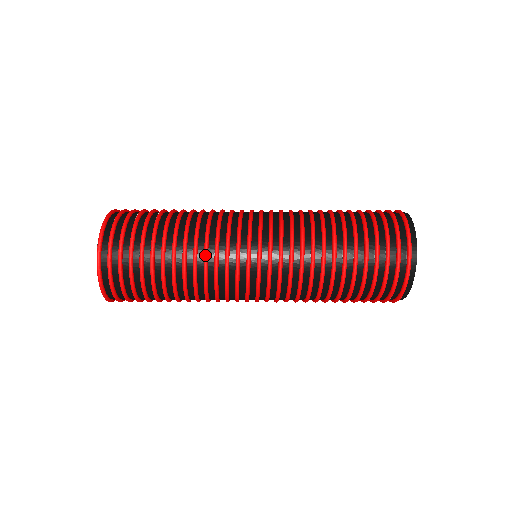
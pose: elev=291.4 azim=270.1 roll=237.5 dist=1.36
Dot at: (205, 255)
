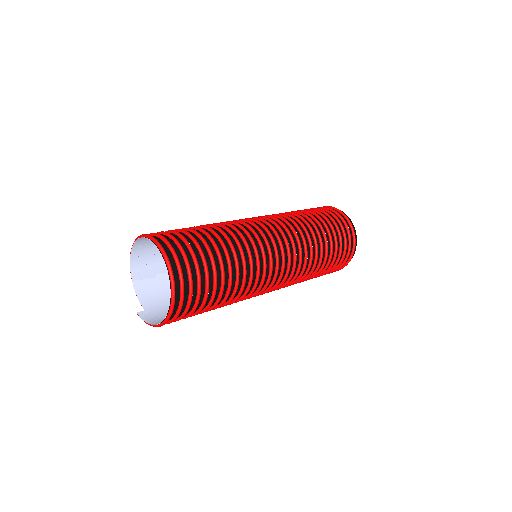
Dot at: (233, 226)
